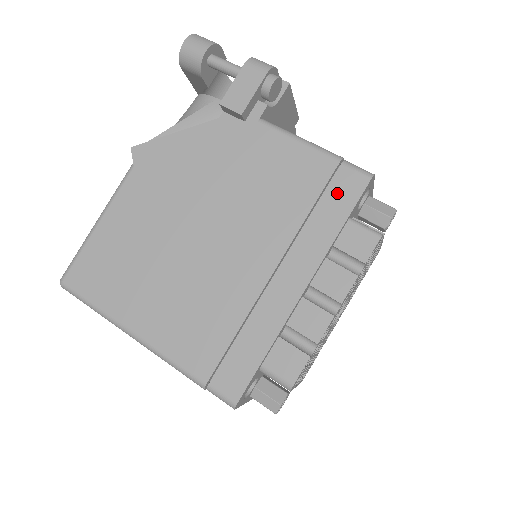
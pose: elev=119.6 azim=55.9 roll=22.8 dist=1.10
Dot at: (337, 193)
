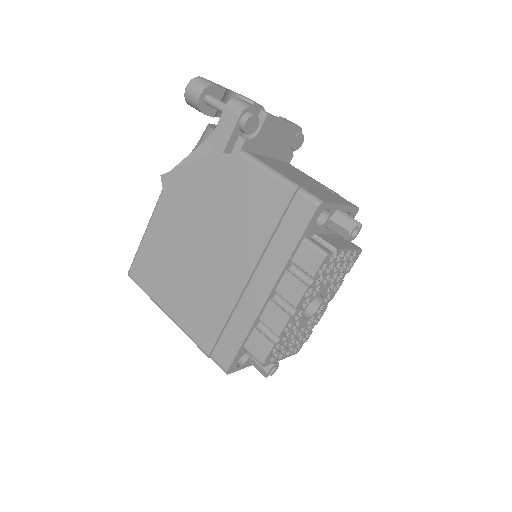
Dot at: (293, 218)
